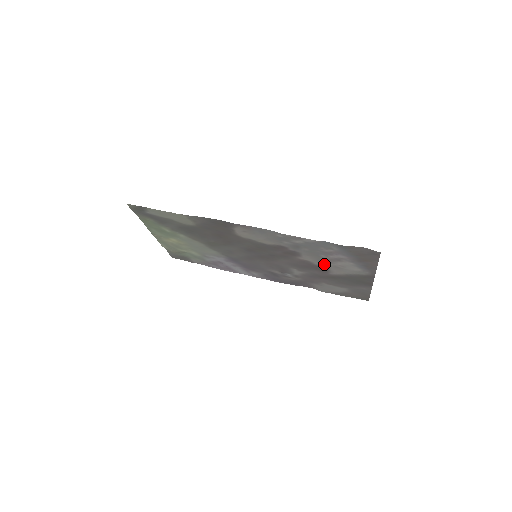
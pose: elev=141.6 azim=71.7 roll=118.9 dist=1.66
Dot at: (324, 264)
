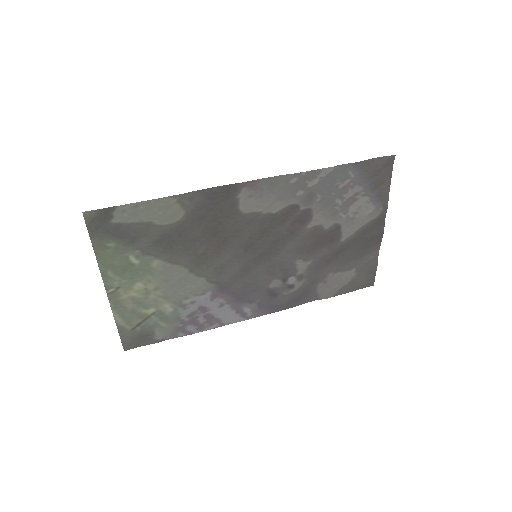
Dot at: (336, 221)
